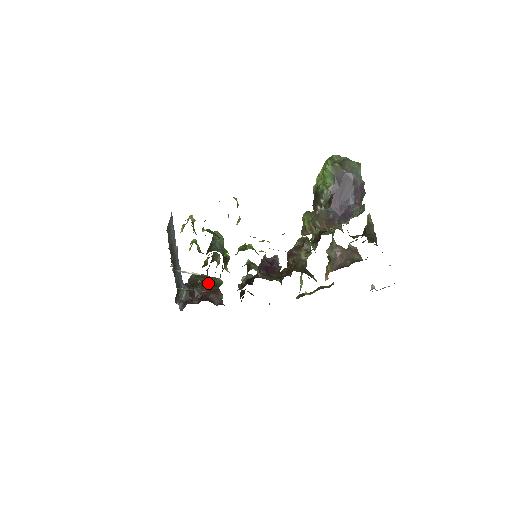
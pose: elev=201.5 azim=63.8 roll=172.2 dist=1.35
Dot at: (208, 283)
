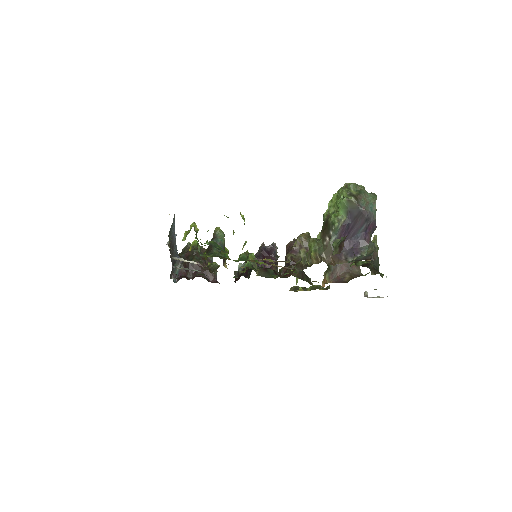
Dot at: occluded
